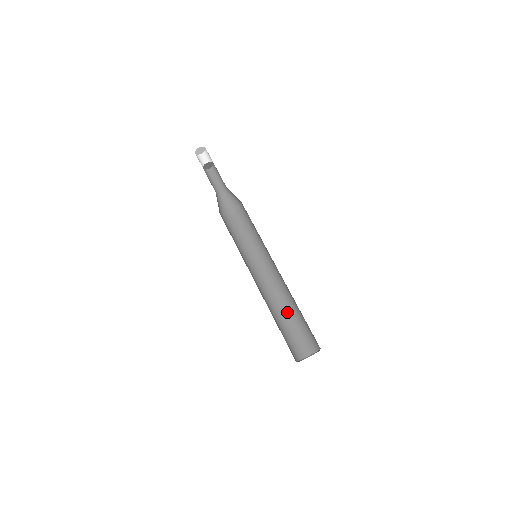
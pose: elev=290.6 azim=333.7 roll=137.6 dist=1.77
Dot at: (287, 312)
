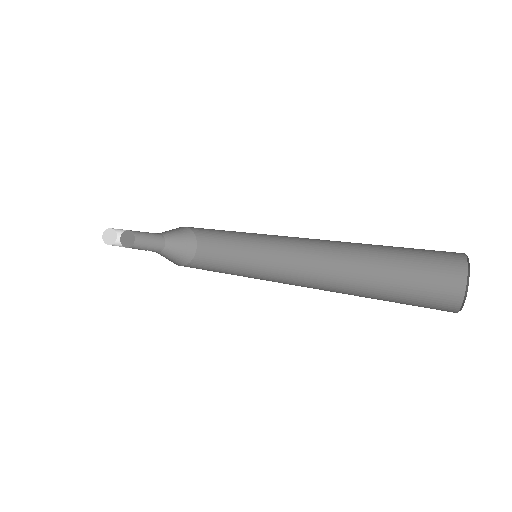
Dot at: (357, 294)
